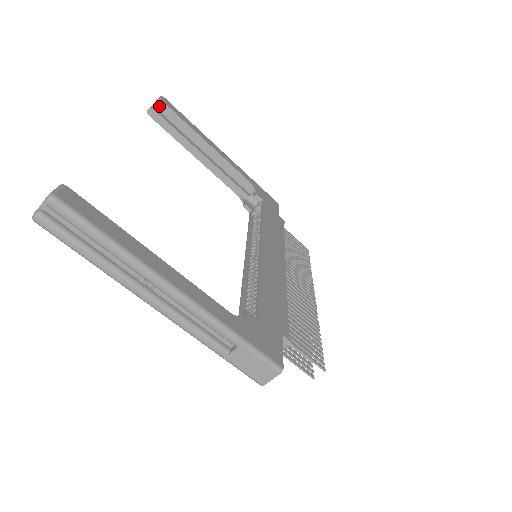
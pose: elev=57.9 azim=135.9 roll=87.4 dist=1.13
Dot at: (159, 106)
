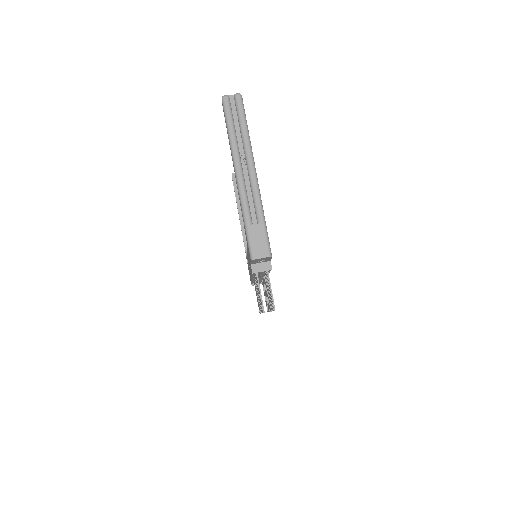
Dot at: occluded
